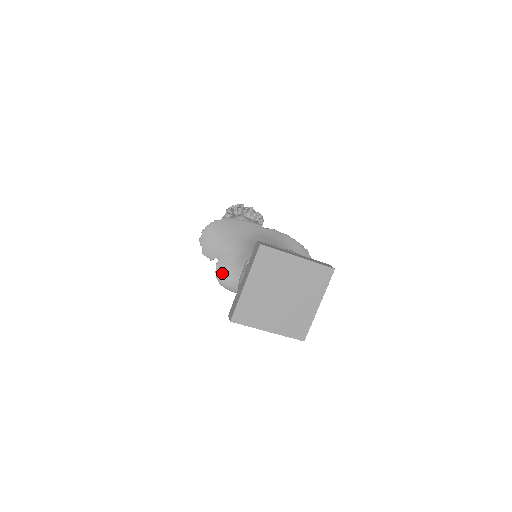
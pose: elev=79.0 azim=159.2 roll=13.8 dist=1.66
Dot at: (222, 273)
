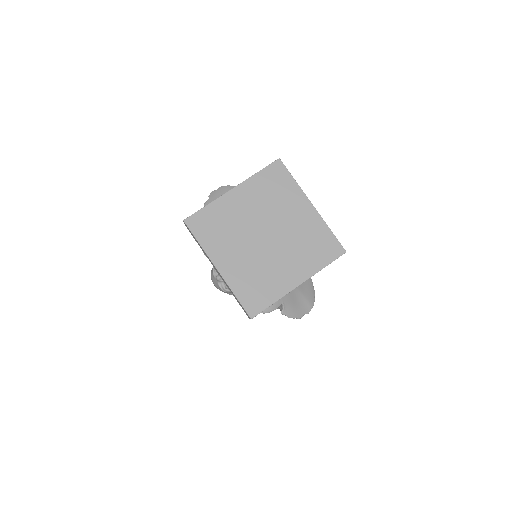
Dot at: occluded
